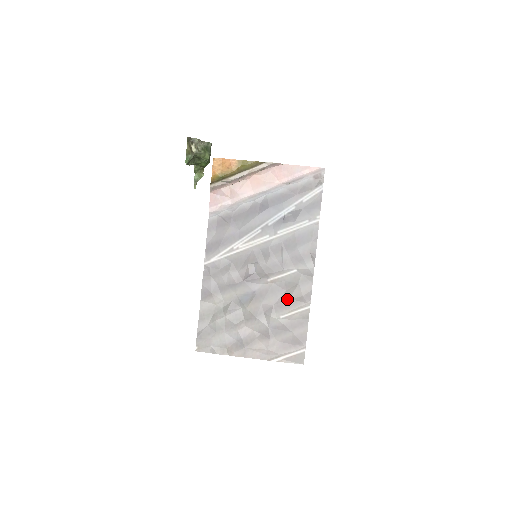
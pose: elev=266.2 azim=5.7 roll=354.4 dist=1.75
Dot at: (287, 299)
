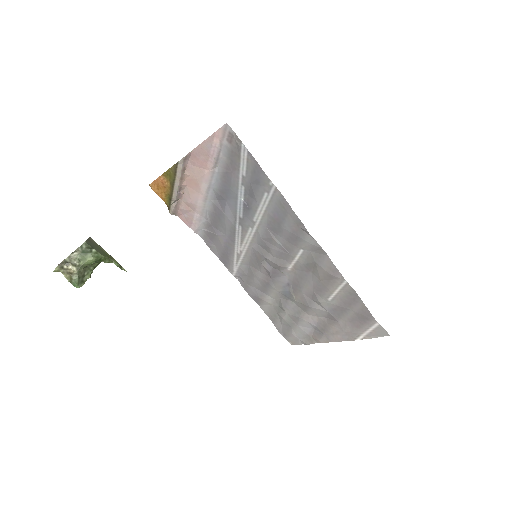
Dot at: (319, 281)
